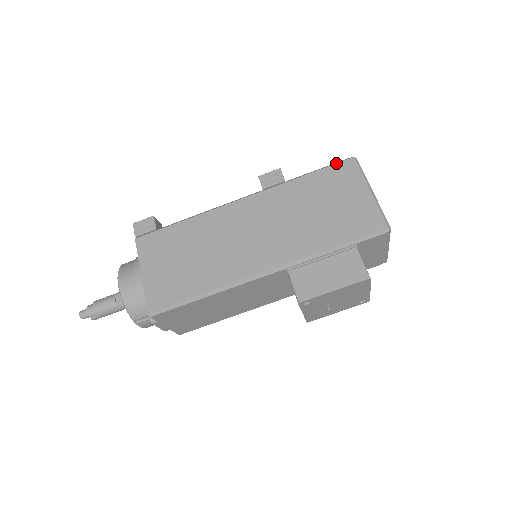
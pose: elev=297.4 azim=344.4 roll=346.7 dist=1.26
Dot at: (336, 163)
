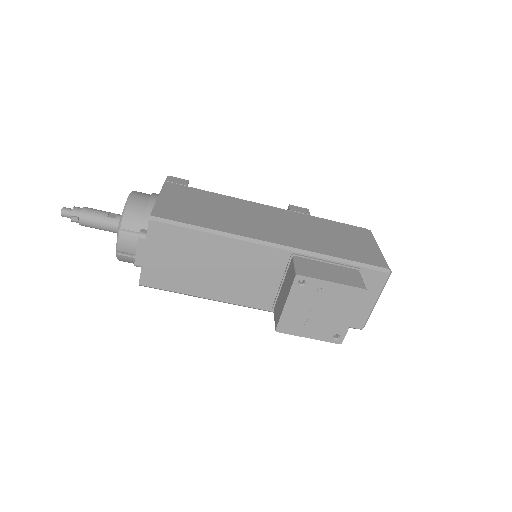
Dot at: (355, 226)
